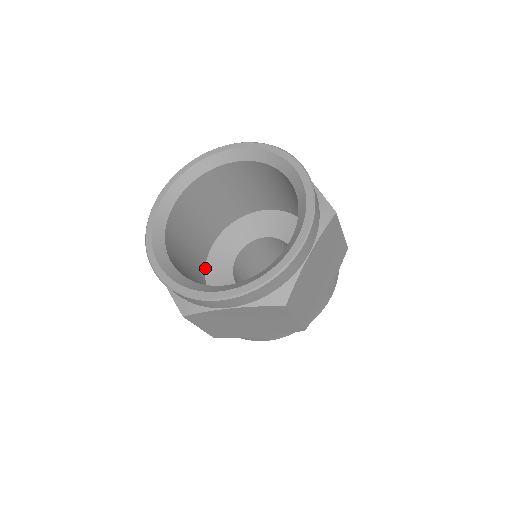
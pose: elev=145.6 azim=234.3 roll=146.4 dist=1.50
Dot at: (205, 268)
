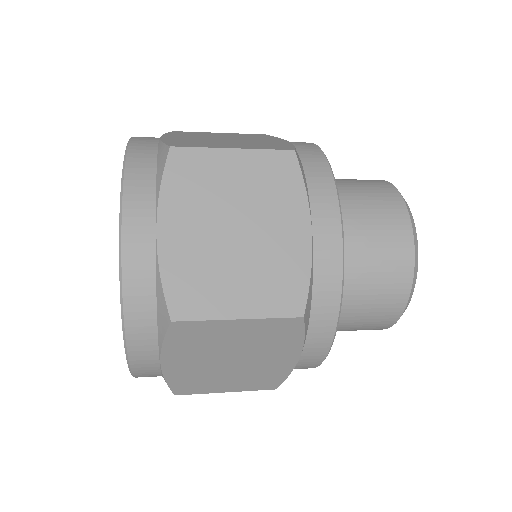
Dot at: occluded
